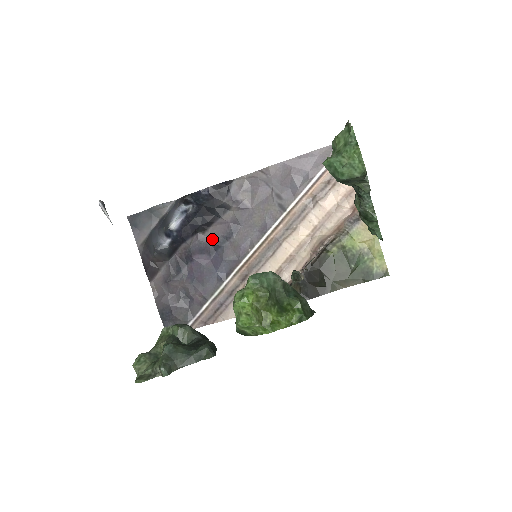
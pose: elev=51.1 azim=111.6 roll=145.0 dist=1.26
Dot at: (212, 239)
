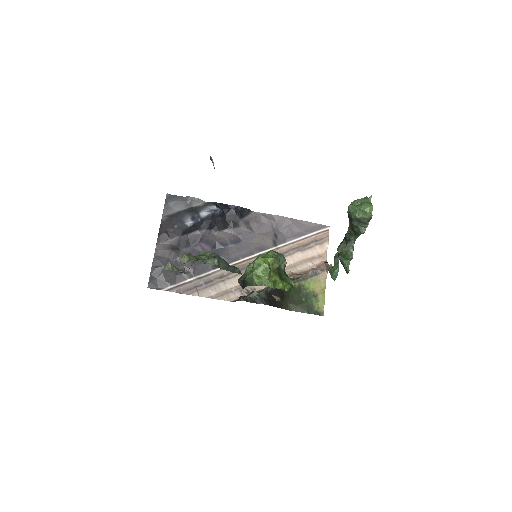
Dot at: (219, 239)
